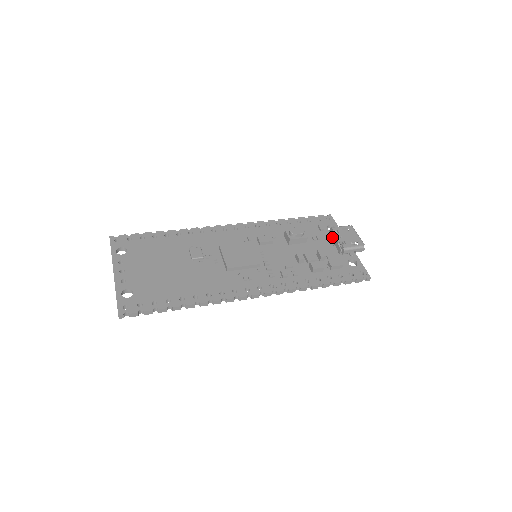
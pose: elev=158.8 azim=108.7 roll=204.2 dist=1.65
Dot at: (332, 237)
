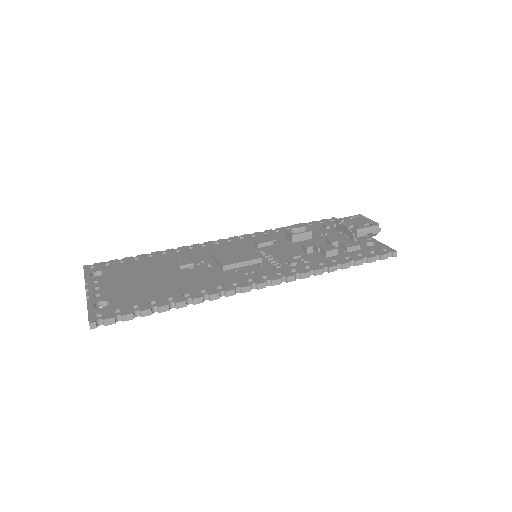
Dot at: (340, 228)
